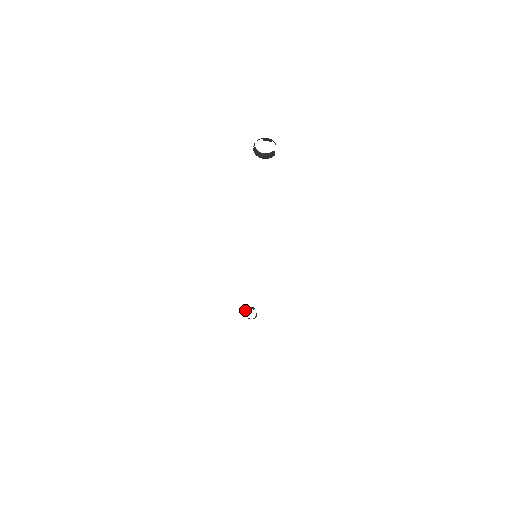
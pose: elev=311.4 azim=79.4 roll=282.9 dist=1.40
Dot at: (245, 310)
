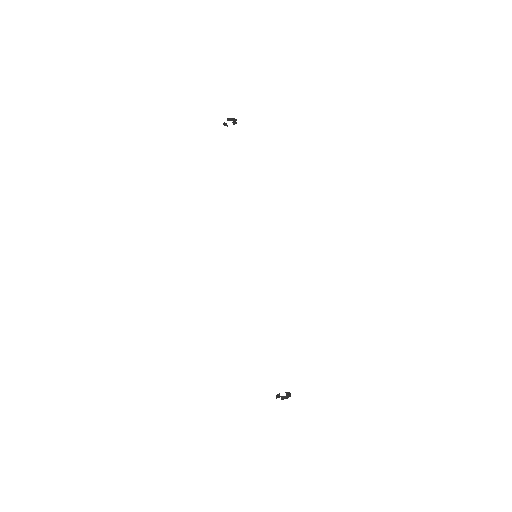
Dot at: (276, 398)
